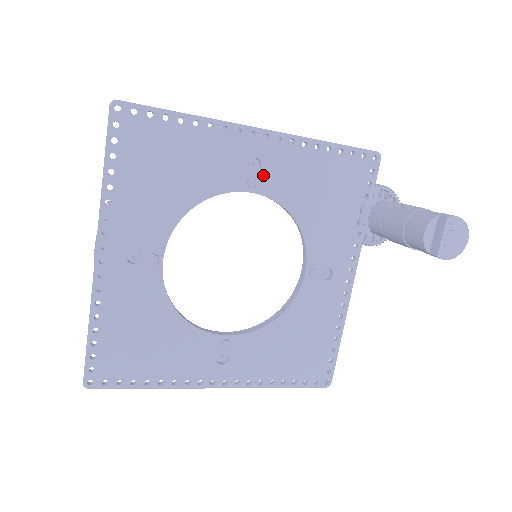
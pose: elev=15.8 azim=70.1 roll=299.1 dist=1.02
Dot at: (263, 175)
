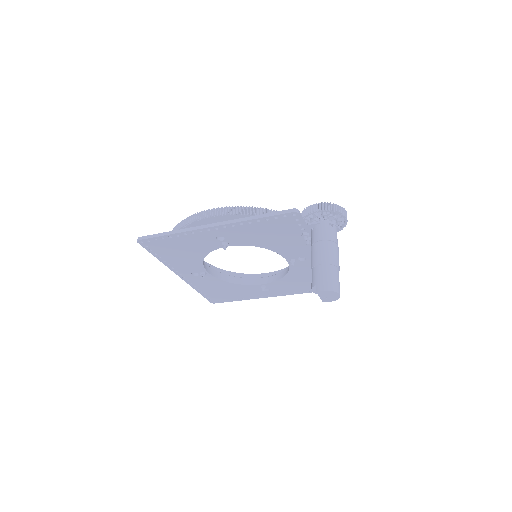
Dot at: (229, 240)
